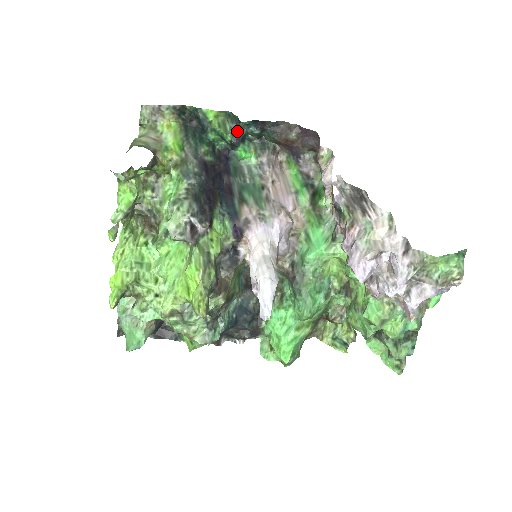
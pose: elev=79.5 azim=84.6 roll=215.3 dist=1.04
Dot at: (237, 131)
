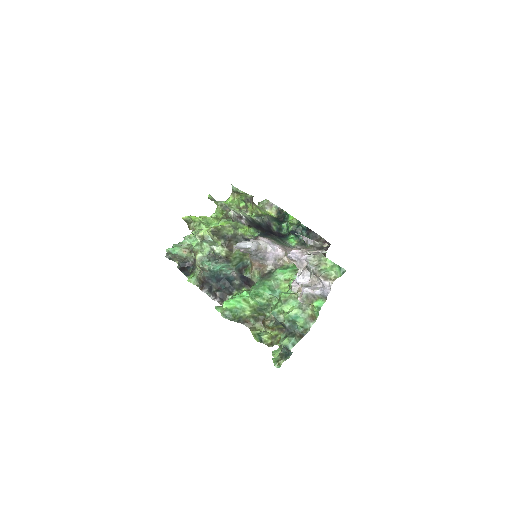
Dot at: (296, 229)
